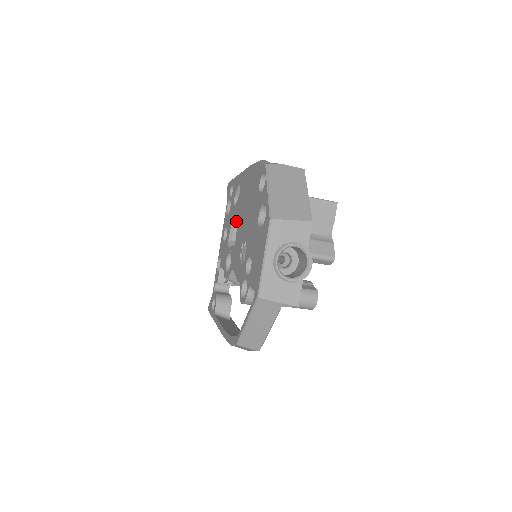
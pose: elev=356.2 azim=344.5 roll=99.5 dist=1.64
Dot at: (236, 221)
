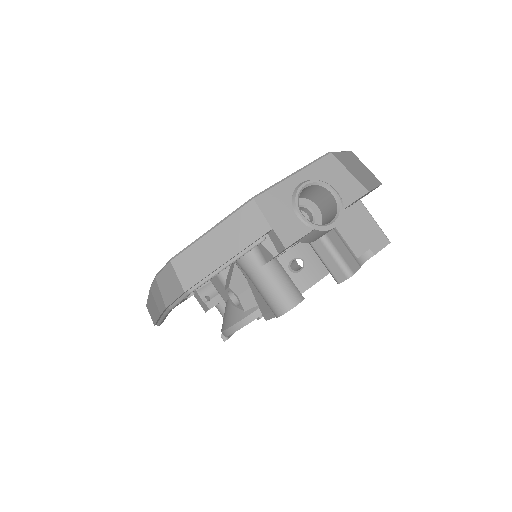
Dot at: occluded
